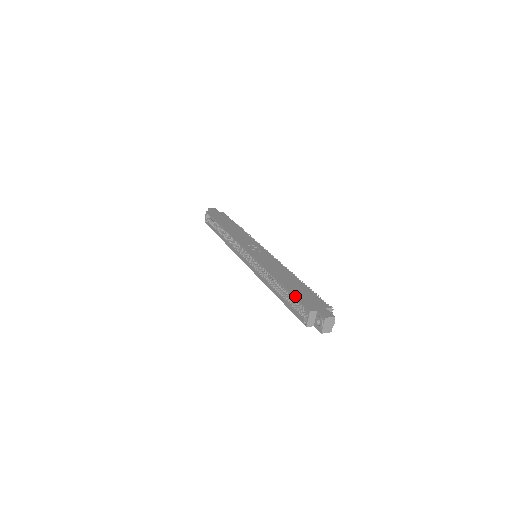
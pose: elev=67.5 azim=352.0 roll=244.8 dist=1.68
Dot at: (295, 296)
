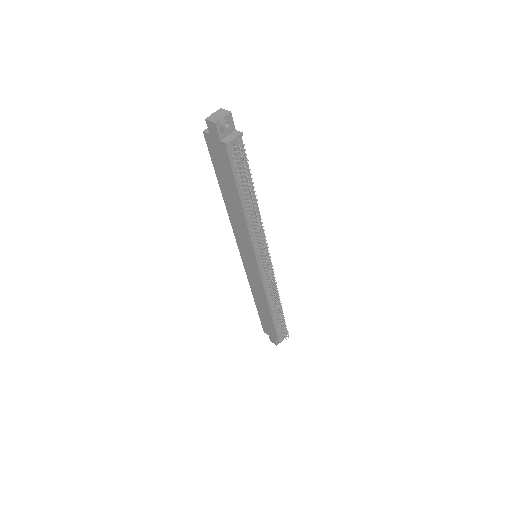
Dot at: occluded
